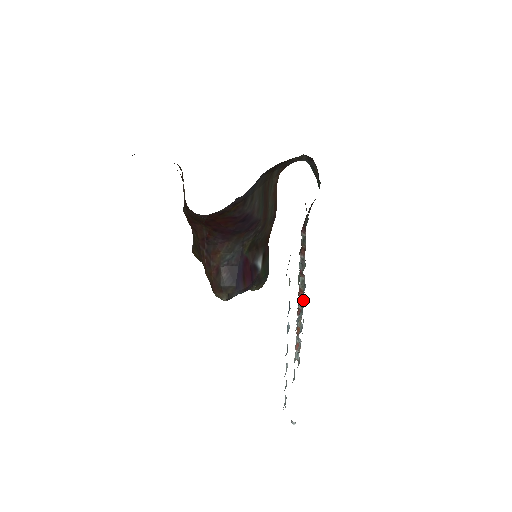
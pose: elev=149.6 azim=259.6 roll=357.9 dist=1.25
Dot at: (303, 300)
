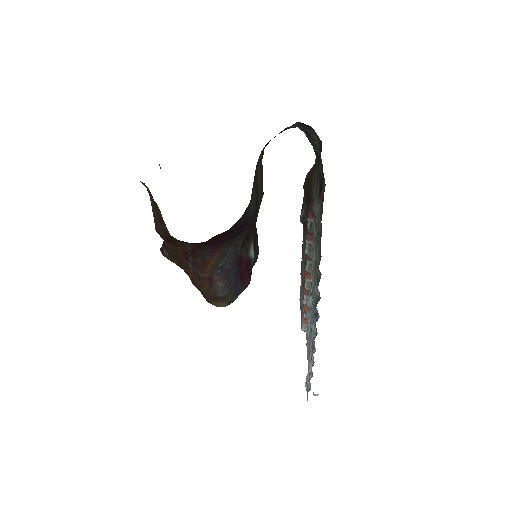
Dot at: (311, 282)
